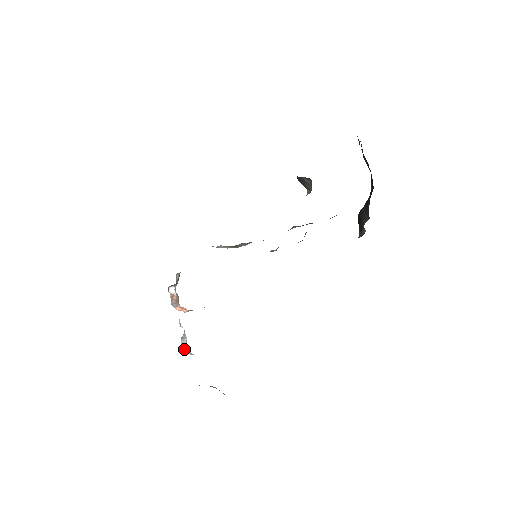
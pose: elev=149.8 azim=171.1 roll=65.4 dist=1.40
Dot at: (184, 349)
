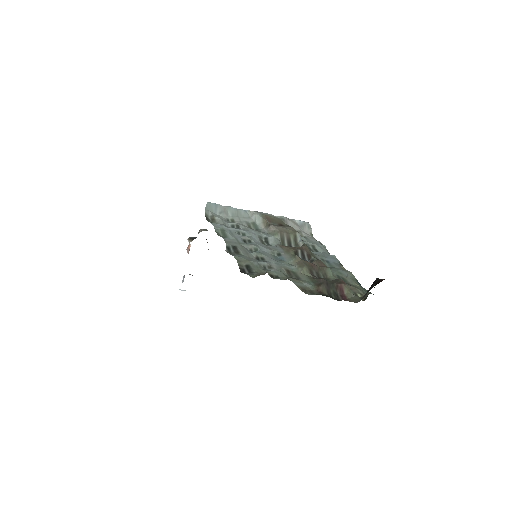
Dot at: occluded
